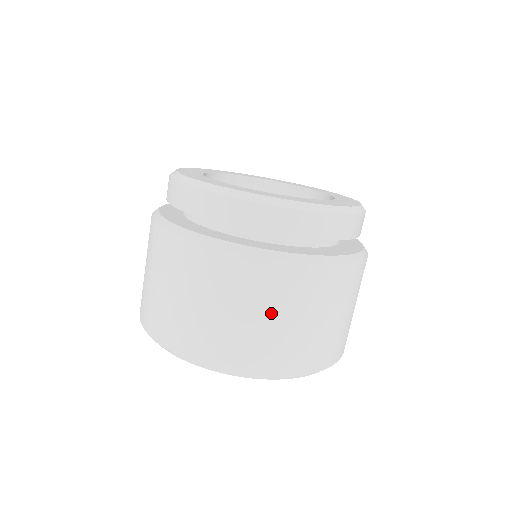
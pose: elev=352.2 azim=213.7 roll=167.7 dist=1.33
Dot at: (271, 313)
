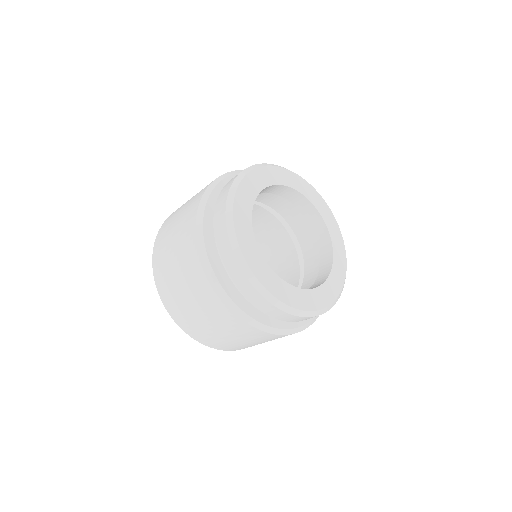
Dot at: (219, 328)
